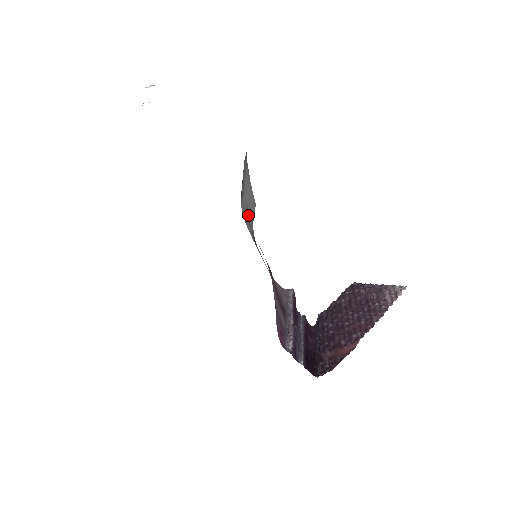
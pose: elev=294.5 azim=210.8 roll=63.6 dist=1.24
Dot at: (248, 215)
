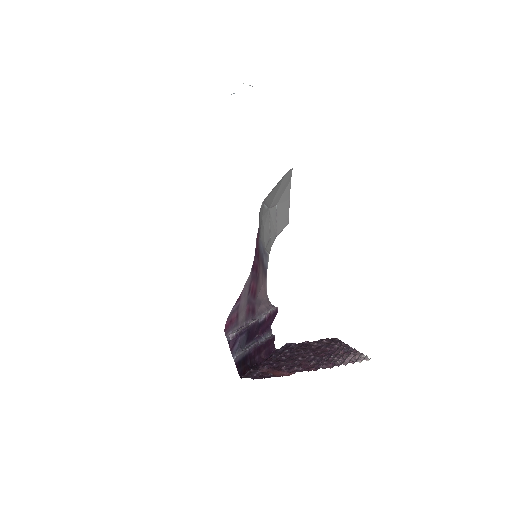
Dot at: (274, 225)
